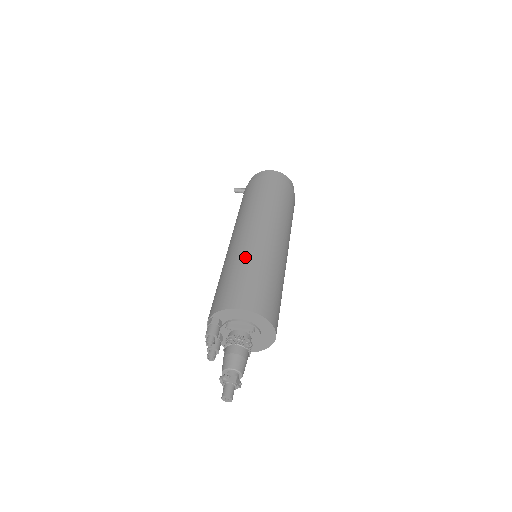
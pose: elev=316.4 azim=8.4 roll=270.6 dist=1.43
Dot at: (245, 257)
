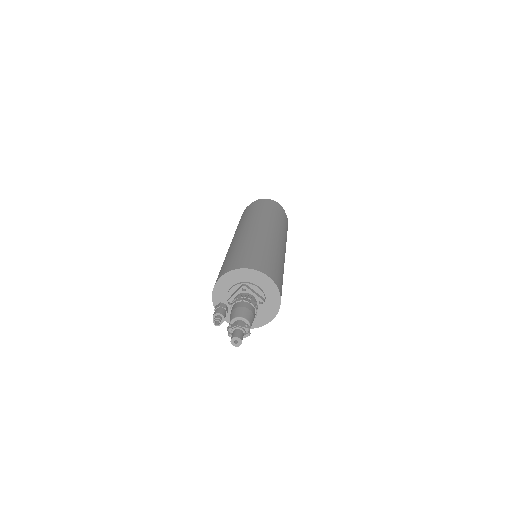
Dot at: (226, 255)
